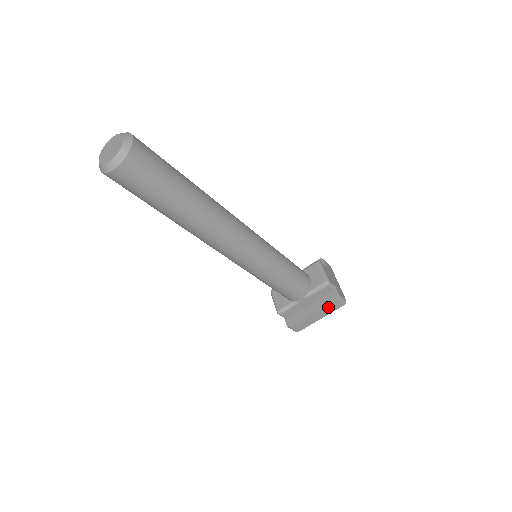
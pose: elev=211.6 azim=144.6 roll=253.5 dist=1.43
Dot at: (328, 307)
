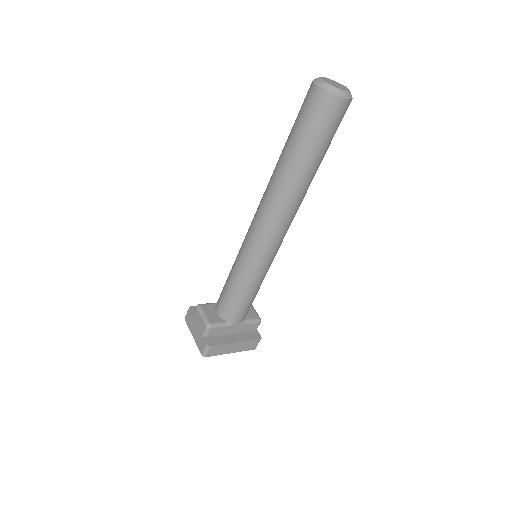
Dot at: (248, 343)
